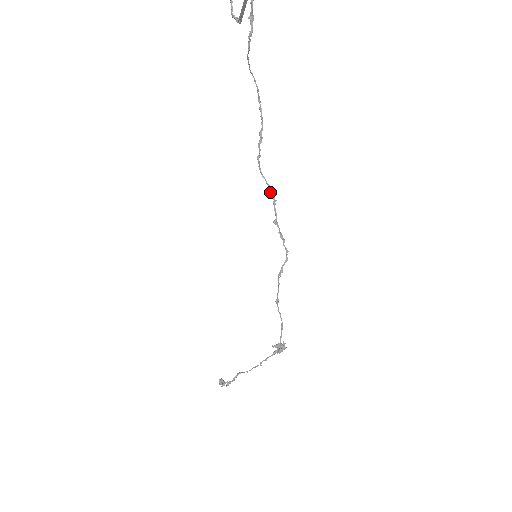
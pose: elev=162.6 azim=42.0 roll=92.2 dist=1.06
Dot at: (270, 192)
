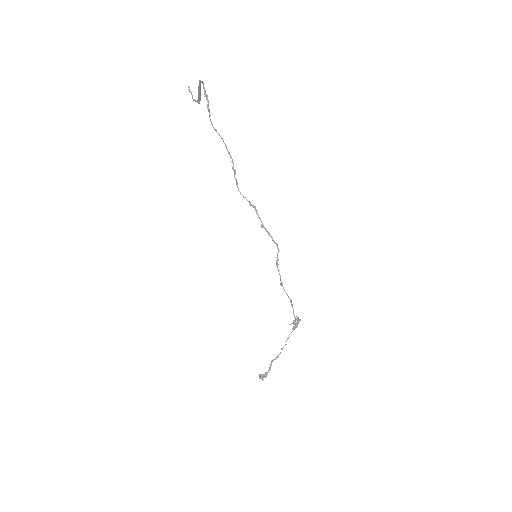
Dot at: (252, 206)
